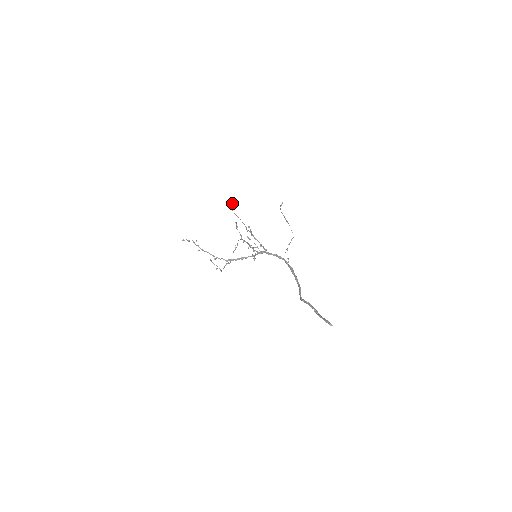
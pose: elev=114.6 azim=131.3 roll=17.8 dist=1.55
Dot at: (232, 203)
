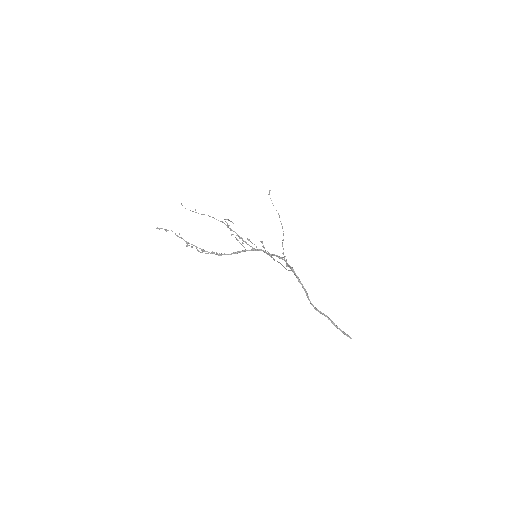
Dot at: (292, 268)
